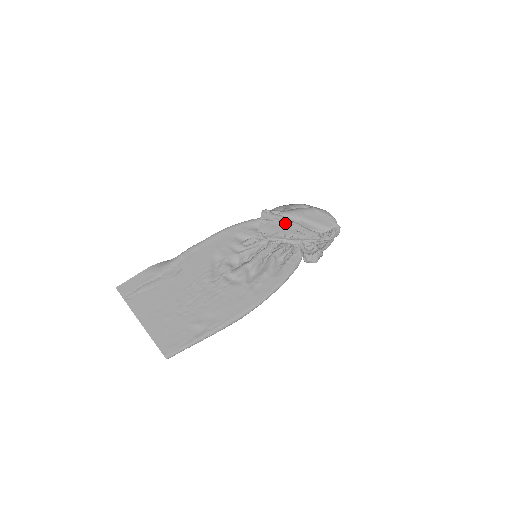
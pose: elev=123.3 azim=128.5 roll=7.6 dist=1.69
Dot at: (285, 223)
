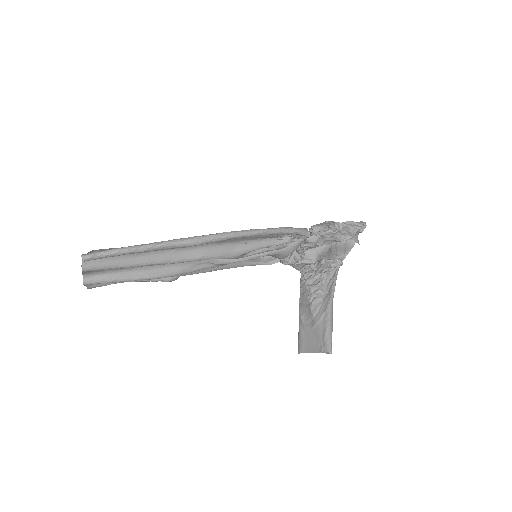
Dot at: occluded
